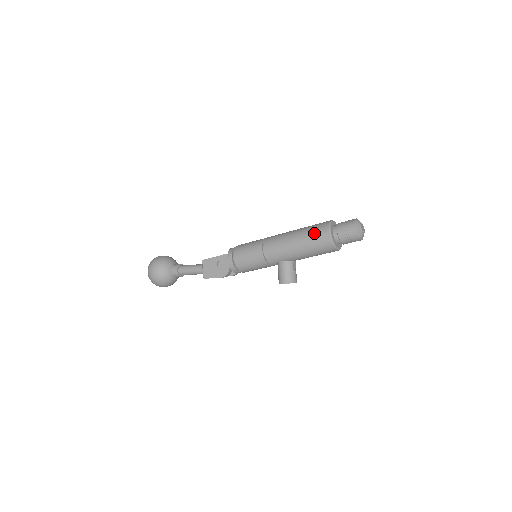
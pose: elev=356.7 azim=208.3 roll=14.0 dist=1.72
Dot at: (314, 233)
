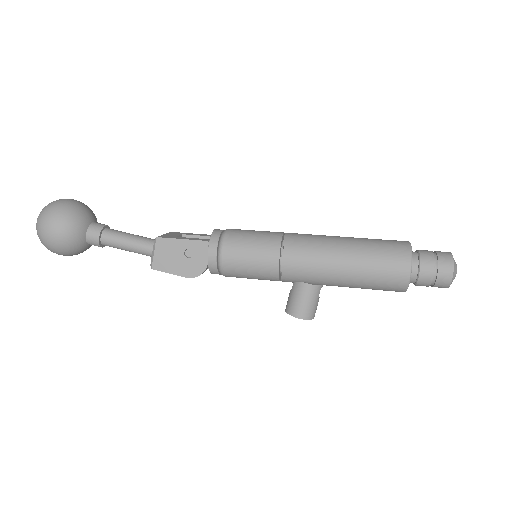
Dot at: (383, 259)
